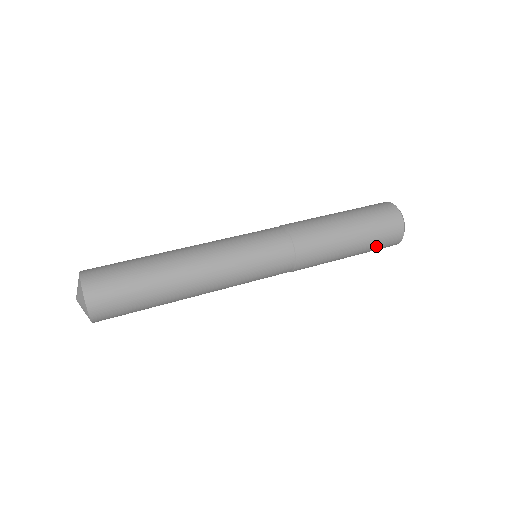
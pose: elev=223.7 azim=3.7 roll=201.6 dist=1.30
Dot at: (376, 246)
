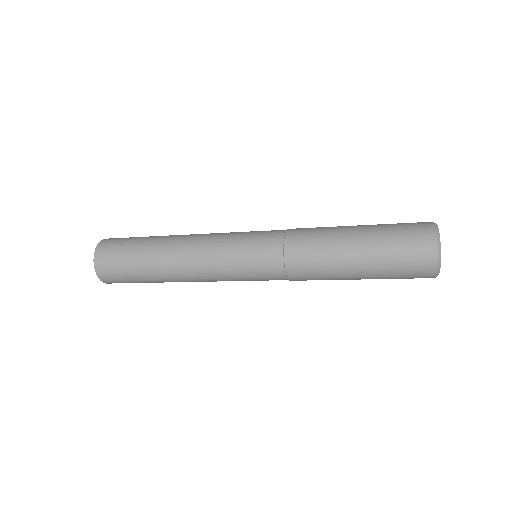
Dot at: (396, 266)
